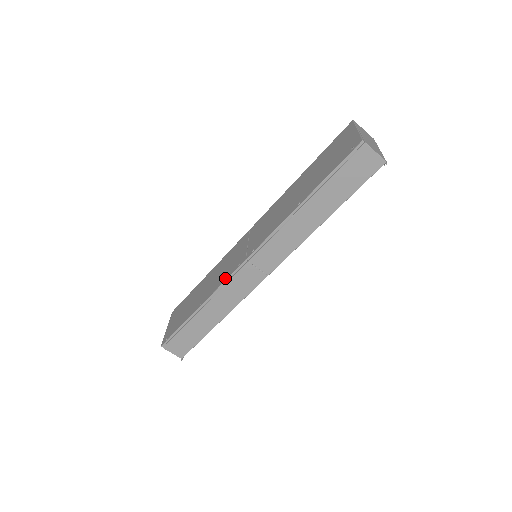
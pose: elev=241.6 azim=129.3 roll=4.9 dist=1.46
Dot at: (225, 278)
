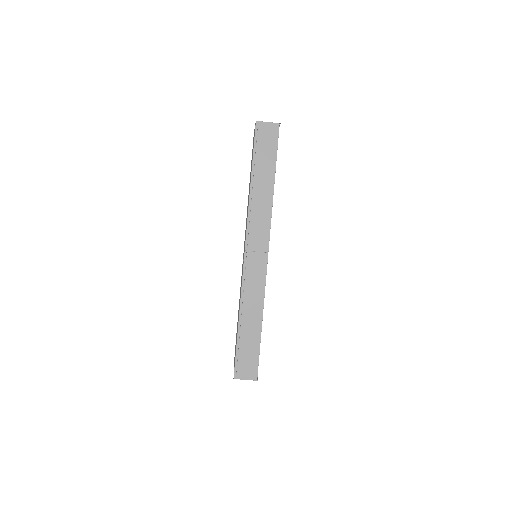
Dot at: (242, 278)
